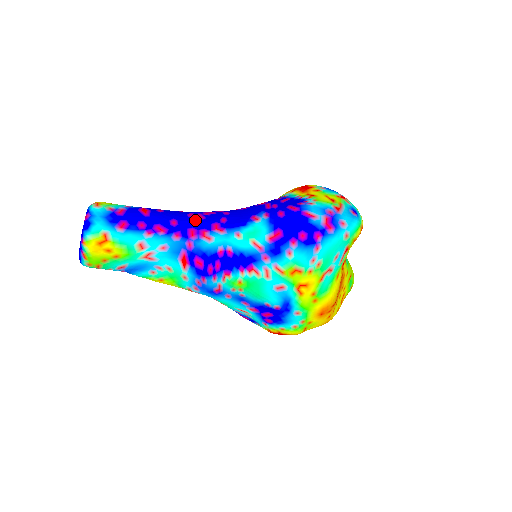
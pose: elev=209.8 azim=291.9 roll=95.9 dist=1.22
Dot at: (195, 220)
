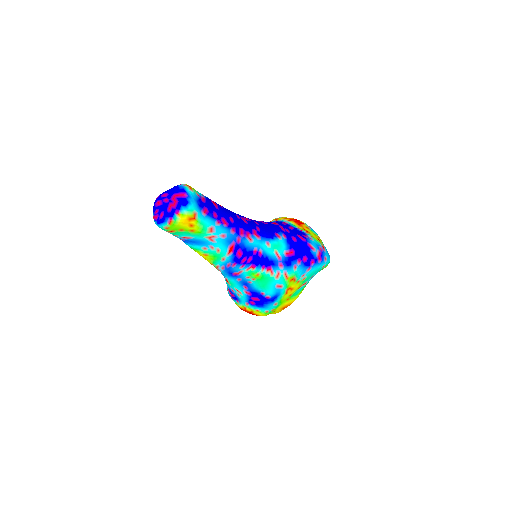
Dot at: (243, 222)
